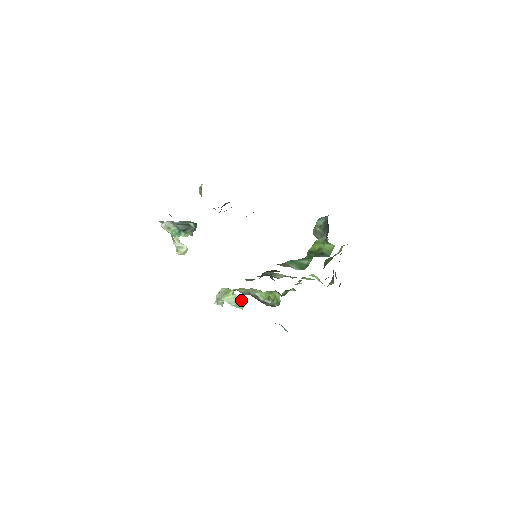
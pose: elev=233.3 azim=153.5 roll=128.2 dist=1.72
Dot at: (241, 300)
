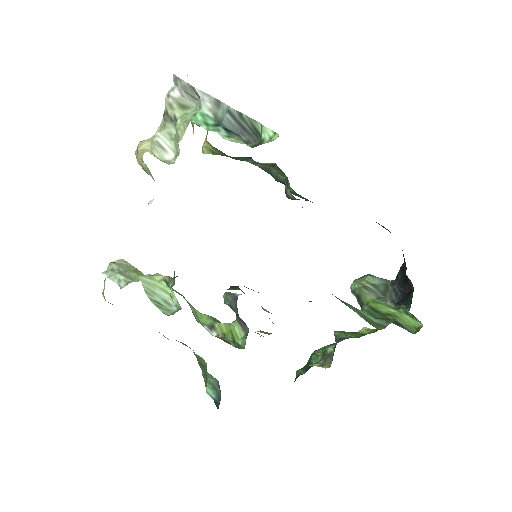
Dot at: (167, 299)
